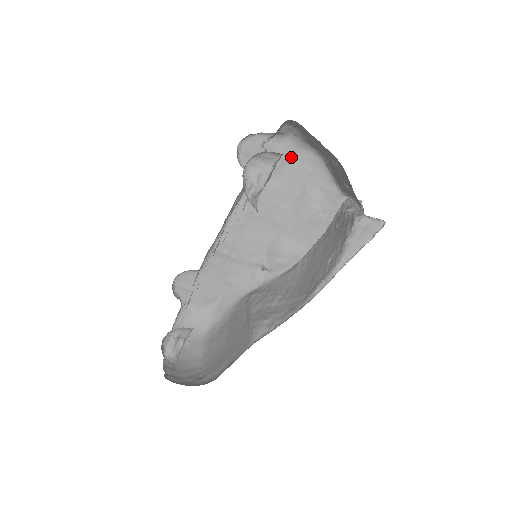
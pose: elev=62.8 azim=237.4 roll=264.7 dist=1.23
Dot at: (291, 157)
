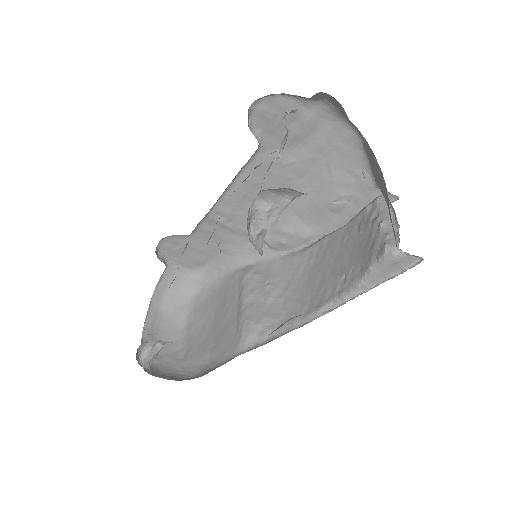
Dot at: (320, 126)
